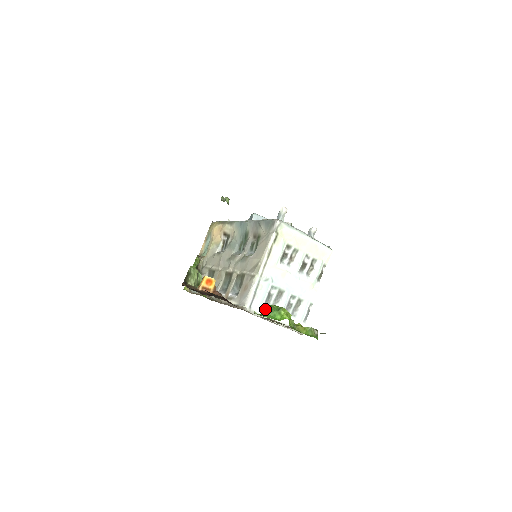
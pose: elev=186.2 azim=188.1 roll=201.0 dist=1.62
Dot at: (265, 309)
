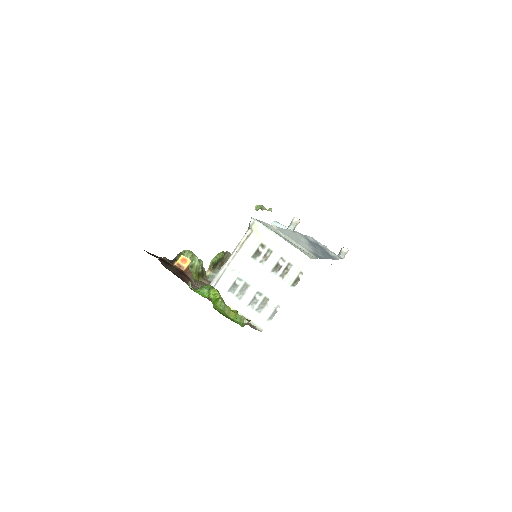
Dot at: (201, 286)
